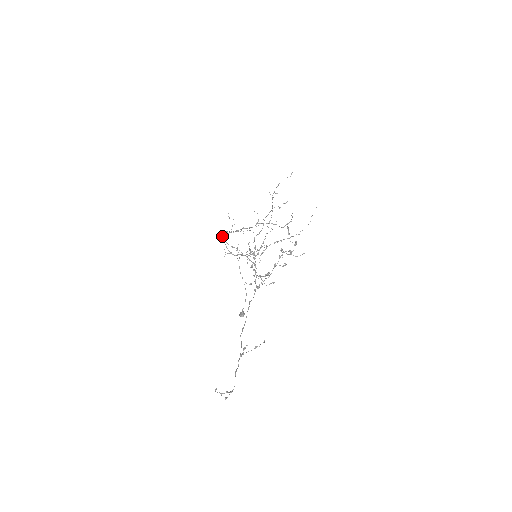
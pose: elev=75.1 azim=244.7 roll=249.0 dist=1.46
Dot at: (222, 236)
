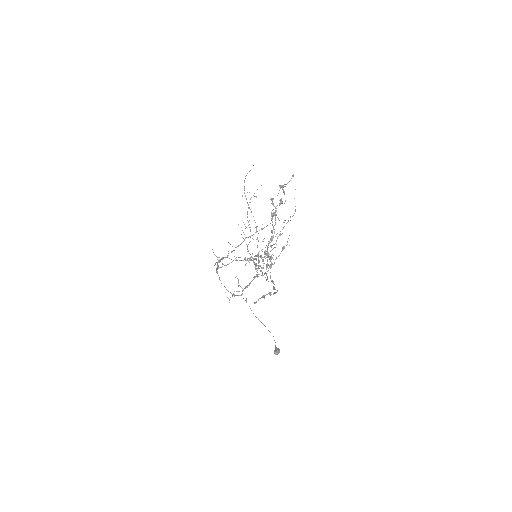
Dot at: occluded
